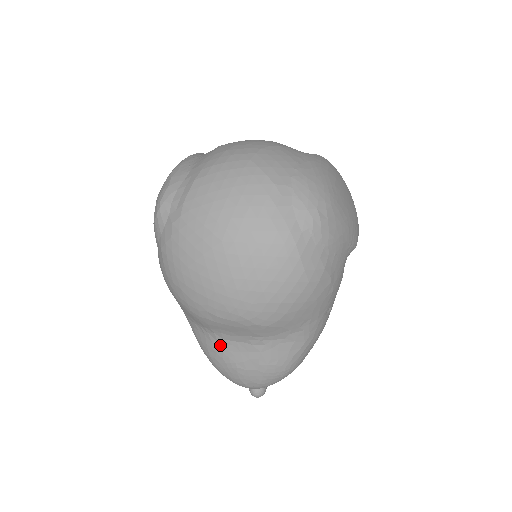
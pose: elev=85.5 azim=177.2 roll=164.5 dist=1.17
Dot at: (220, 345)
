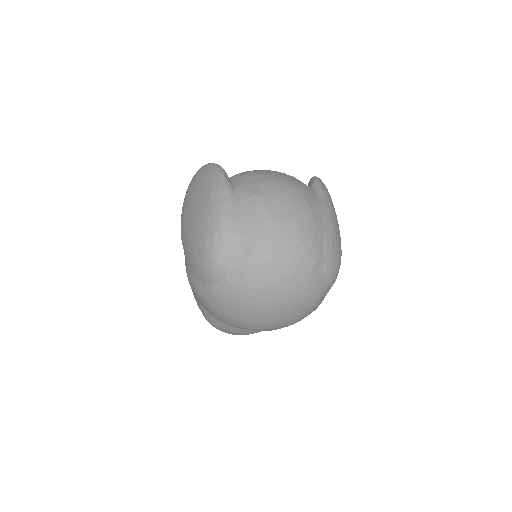
Dot at: (230, 326)
